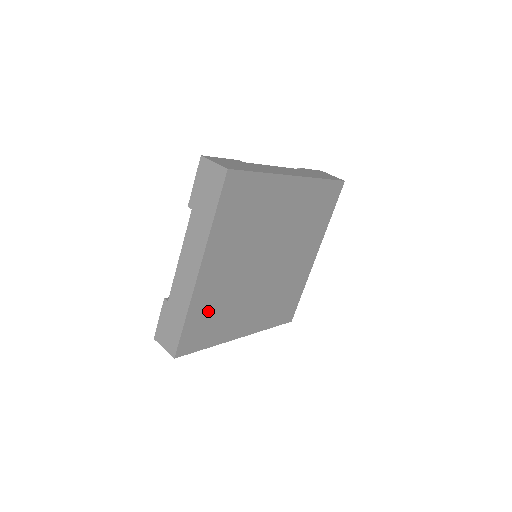
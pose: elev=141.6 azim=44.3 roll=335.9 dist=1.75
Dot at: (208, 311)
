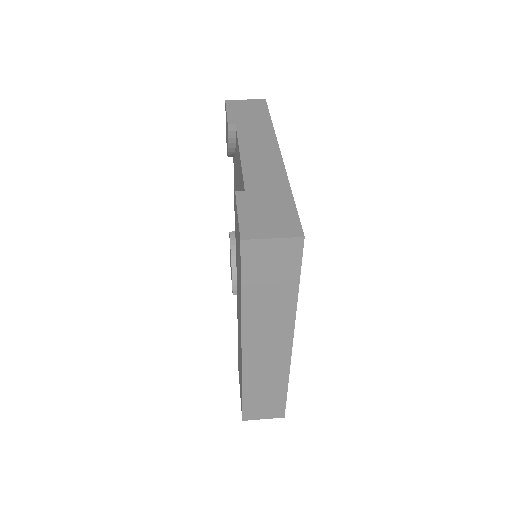
Dot at: occluded
